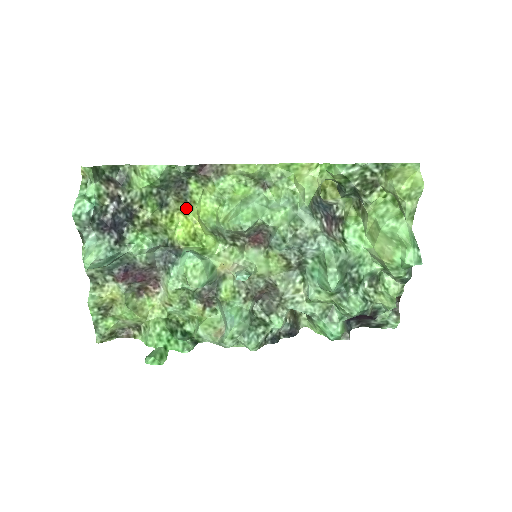
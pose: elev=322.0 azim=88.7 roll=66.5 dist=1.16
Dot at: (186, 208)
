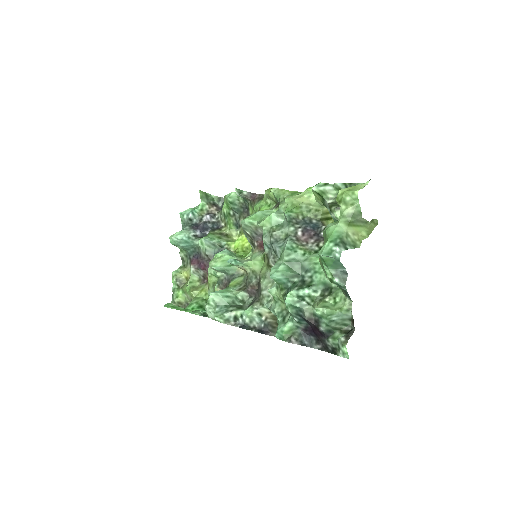
Dot at: occluded
